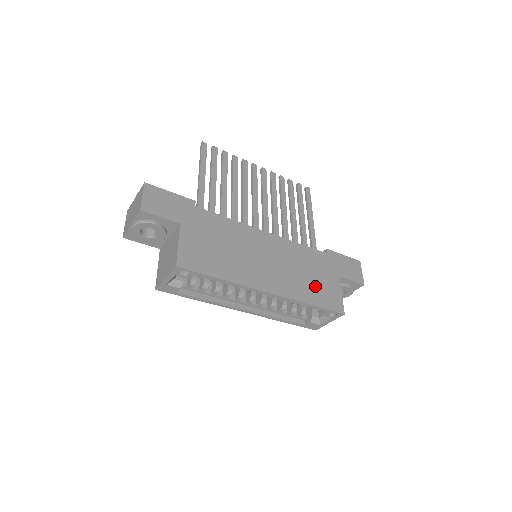
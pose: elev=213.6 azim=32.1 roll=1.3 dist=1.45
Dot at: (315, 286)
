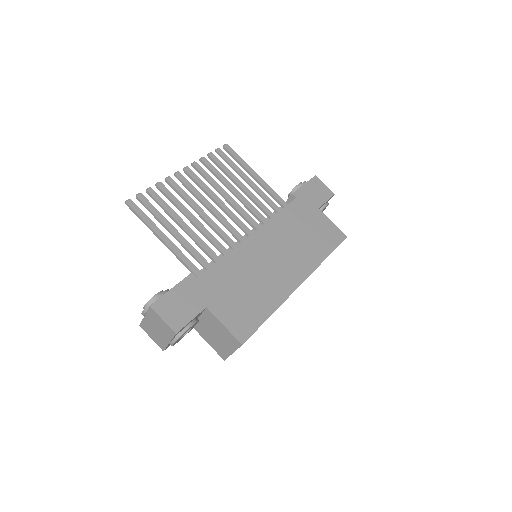
Dot at: (315, 238)
